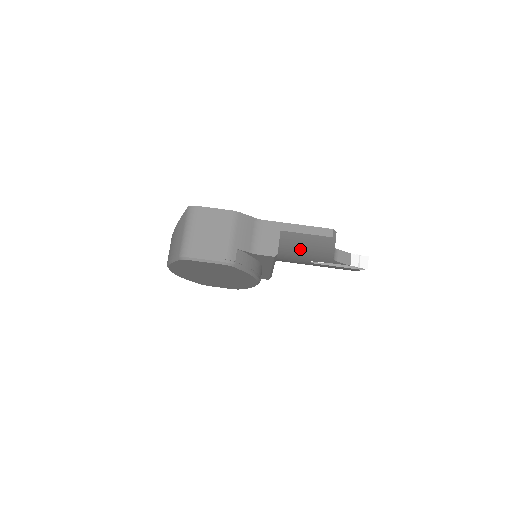
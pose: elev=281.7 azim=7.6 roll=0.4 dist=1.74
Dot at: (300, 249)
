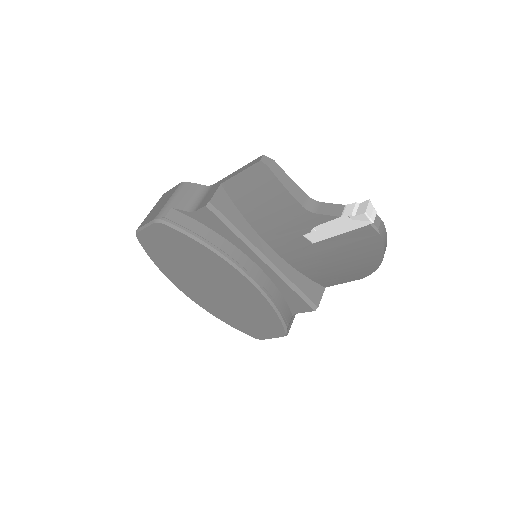
Dot at: (261, 208)
